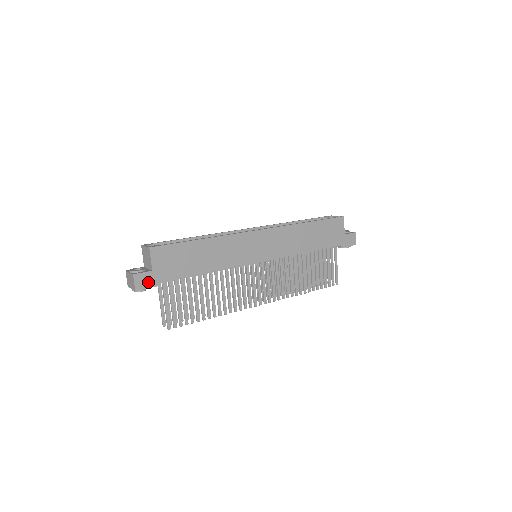
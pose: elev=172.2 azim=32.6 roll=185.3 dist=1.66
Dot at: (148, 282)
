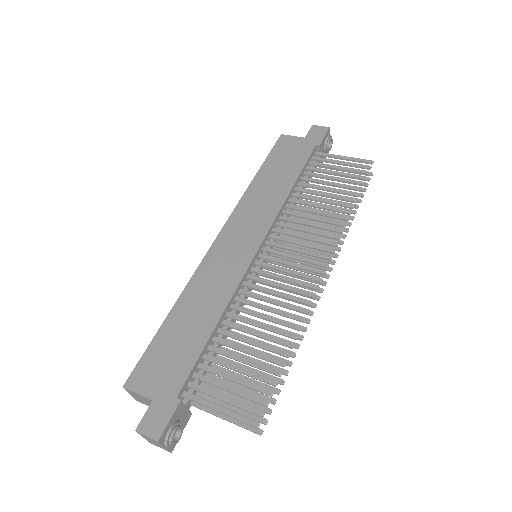
Dot at: (162, 416)
